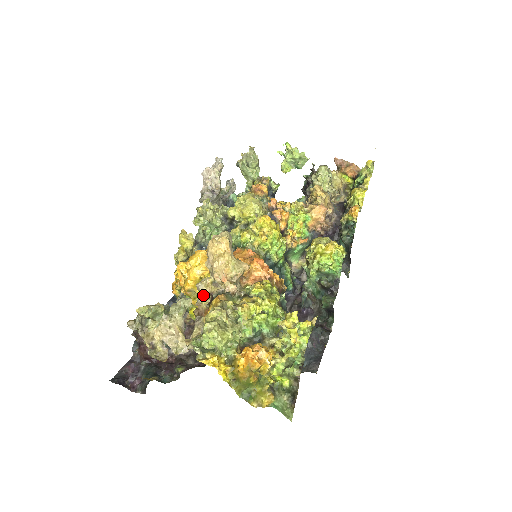
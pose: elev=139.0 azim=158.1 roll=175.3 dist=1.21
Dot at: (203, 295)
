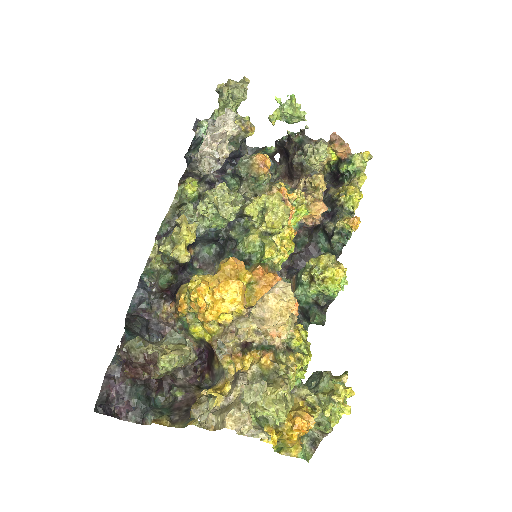
Dot at: (234, 335)
